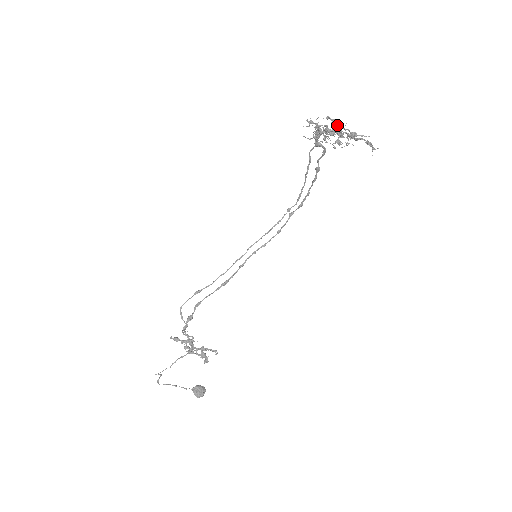
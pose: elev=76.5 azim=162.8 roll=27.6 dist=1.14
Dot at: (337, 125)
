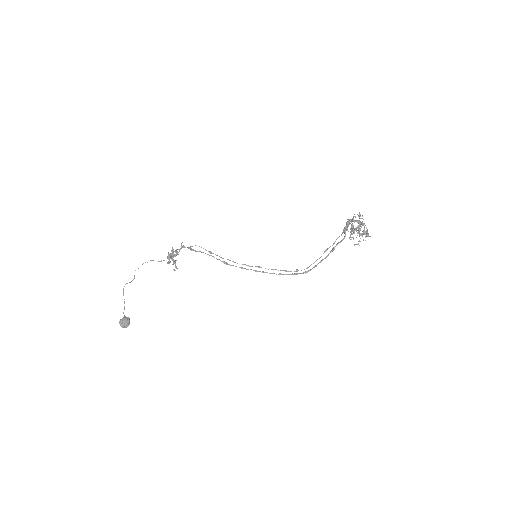
Dot at: (360, 214)
